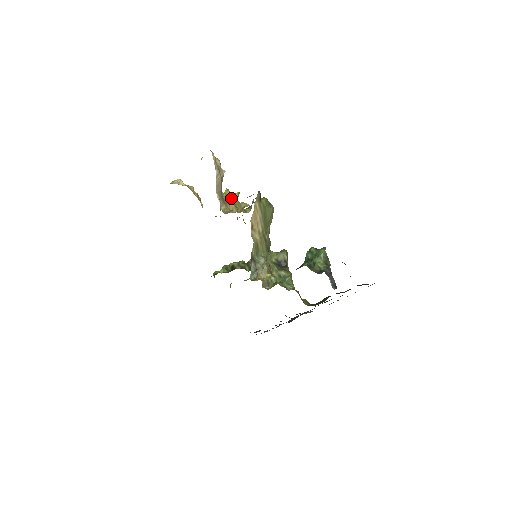
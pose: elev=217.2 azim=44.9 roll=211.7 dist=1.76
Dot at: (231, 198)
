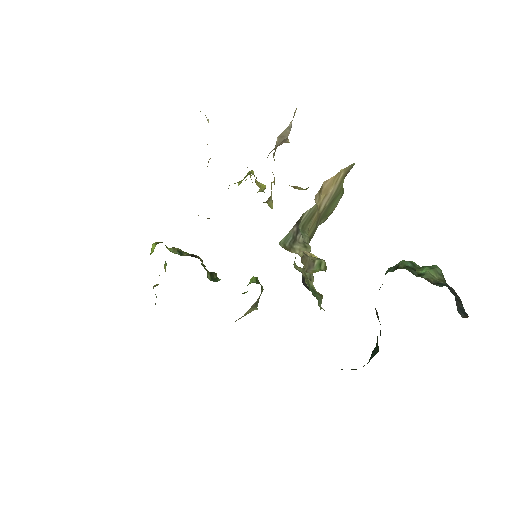
Dot at: (257, 182)
